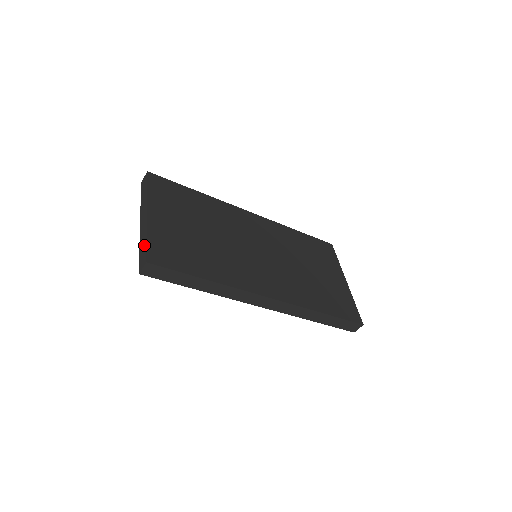
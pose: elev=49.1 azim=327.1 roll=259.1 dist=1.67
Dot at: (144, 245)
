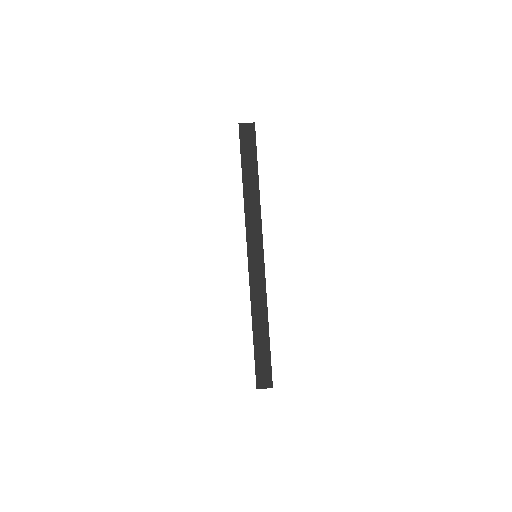
Dot at: occluded
